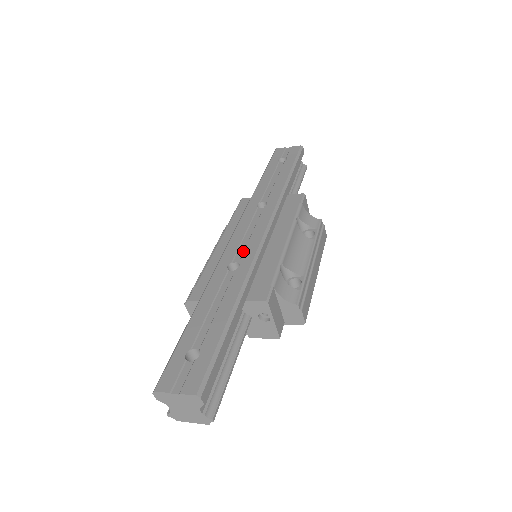
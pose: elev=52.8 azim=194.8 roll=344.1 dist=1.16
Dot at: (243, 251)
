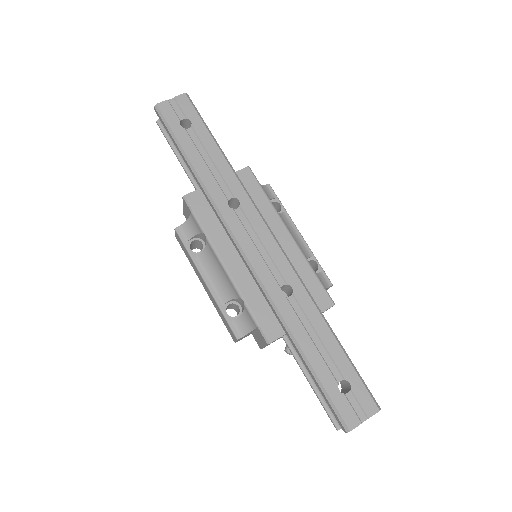
Dot at: (277, 270)
